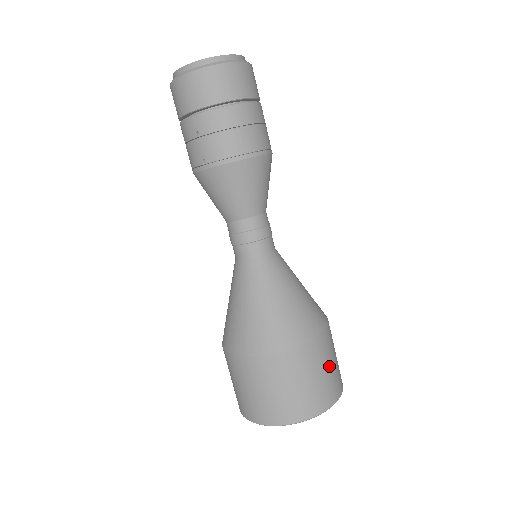
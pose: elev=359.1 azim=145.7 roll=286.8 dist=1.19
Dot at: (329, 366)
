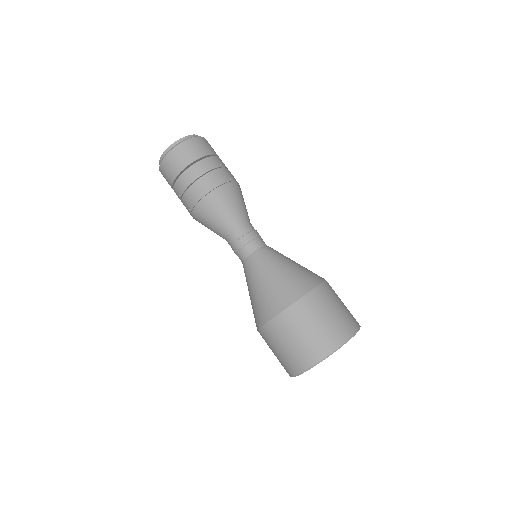
Dot at: (324, 318)
